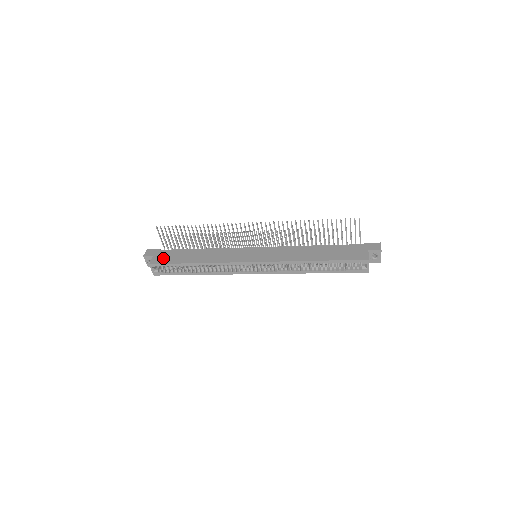
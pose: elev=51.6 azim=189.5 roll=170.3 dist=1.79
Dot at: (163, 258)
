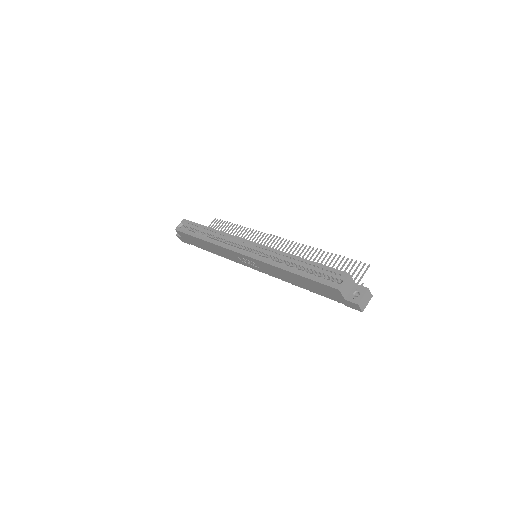
Dot at: occluded
